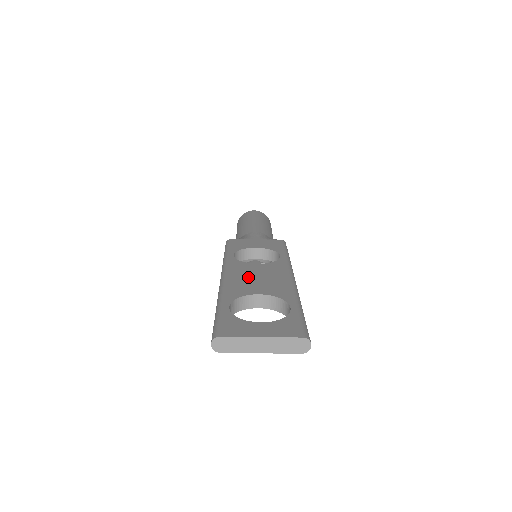
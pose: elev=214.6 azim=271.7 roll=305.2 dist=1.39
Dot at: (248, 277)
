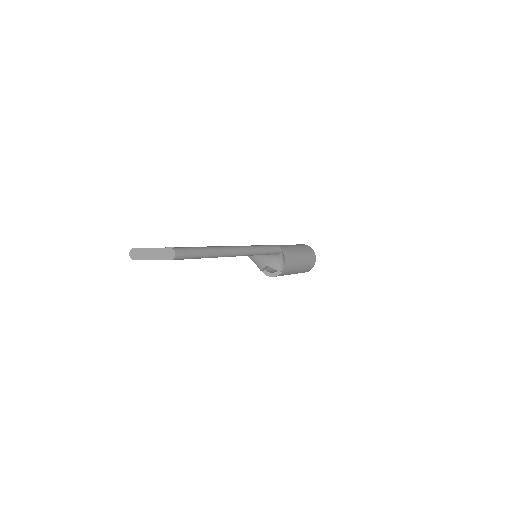
Dot at: occluded
